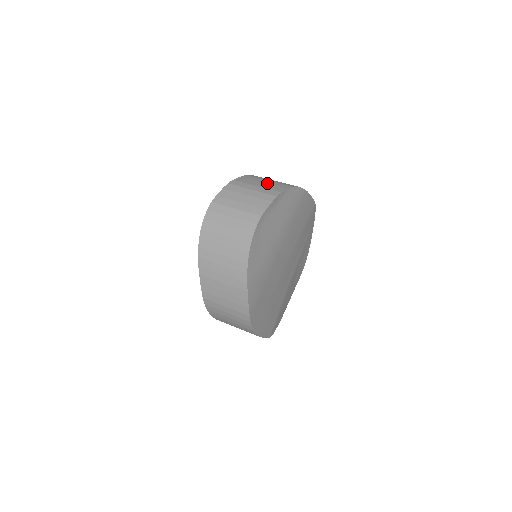
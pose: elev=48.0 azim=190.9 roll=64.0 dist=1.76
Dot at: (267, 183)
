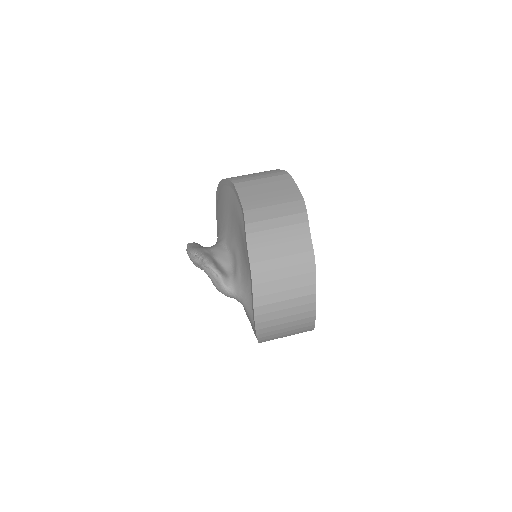
Dot at: (283, 240)
